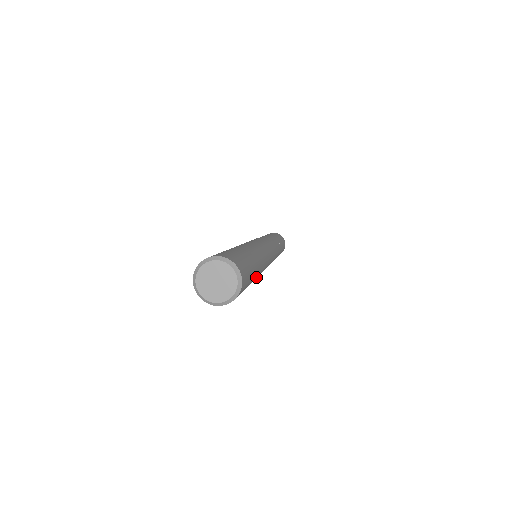
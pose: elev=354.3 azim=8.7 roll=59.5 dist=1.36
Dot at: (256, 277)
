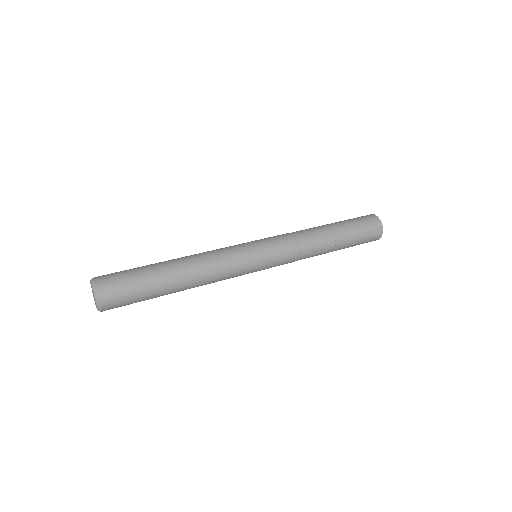
Dot at: (182, 280)
